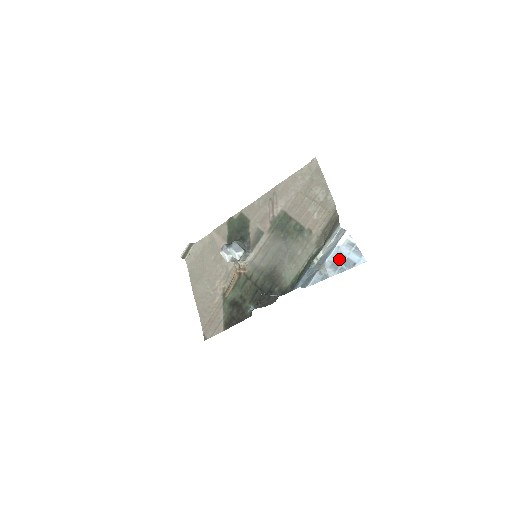
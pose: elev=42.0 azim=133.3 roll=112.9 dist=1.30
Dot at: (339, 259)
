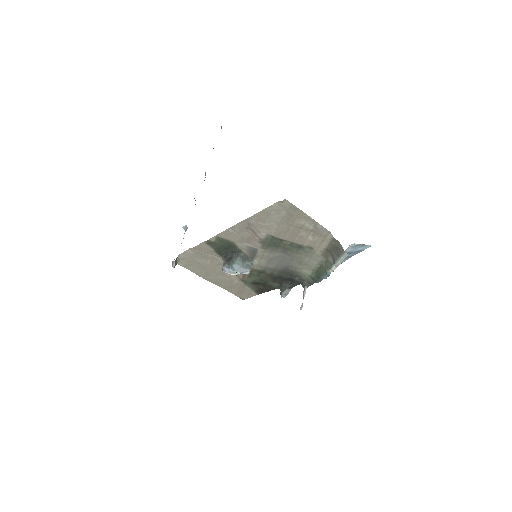
Dot at: occluded
